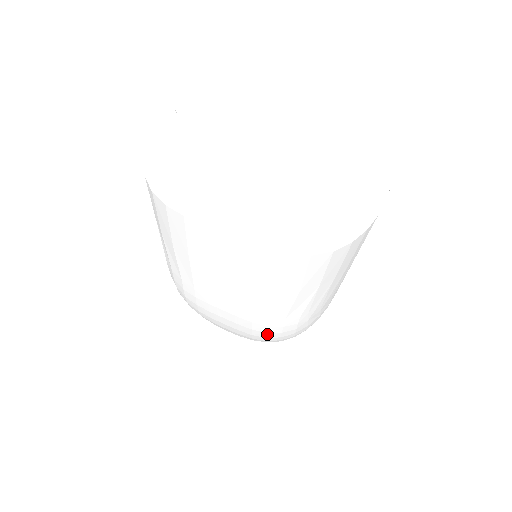
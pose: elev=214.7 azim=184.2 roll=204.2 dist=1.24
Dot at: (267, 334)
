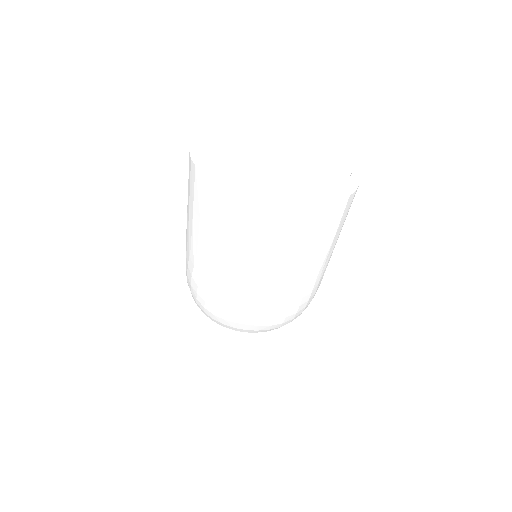
Dot at: (291, 303)
